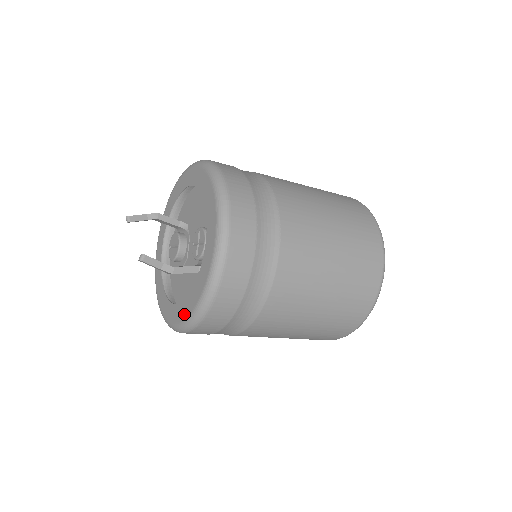
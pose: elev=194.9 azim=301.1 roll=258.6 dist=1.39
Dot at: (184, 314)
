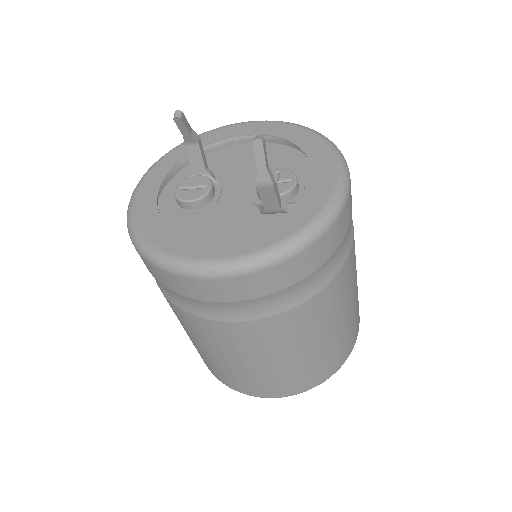
Dot at: (257, 244)
